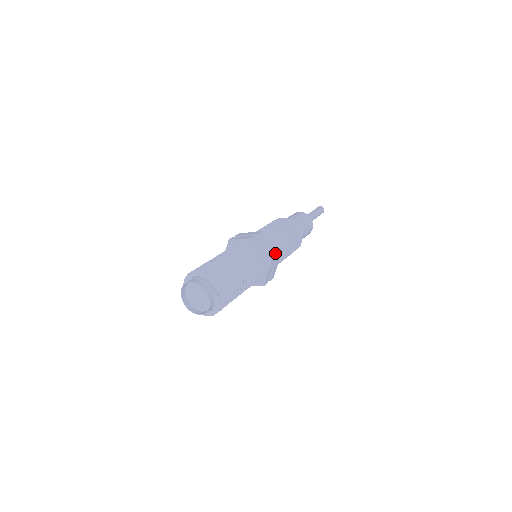
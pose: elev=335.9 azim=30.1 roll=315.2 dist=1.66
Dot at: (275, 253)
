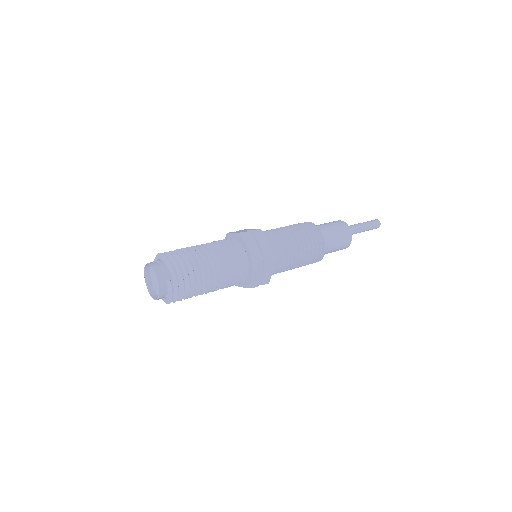
Dot at: (267, 253)
